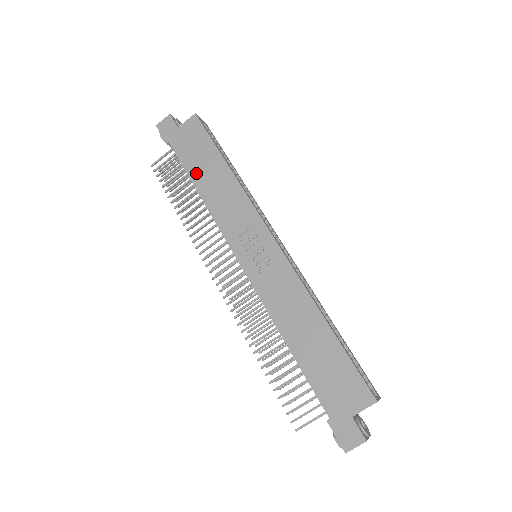
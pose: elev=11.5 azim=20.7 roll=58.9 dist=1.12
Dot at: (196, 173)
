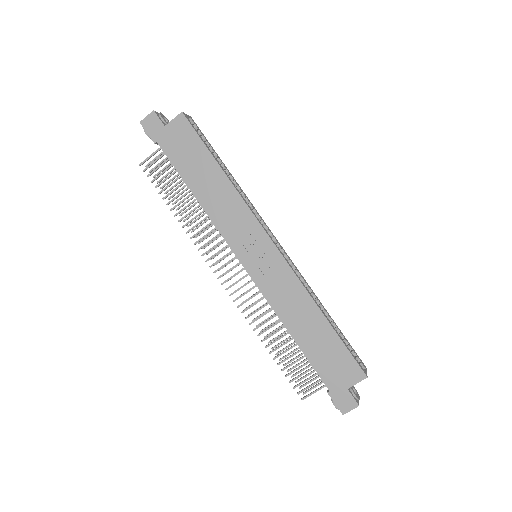
Dot at: (191, 177)
